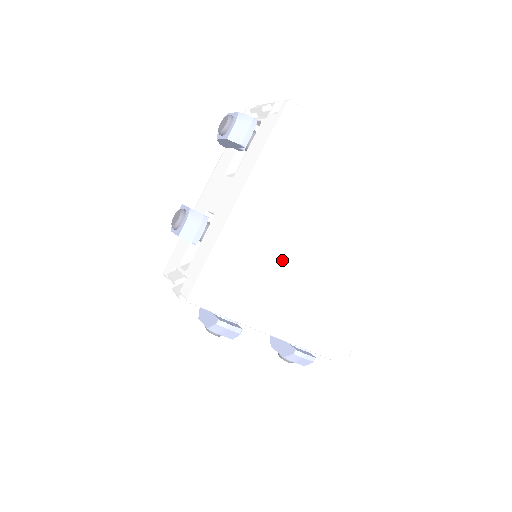
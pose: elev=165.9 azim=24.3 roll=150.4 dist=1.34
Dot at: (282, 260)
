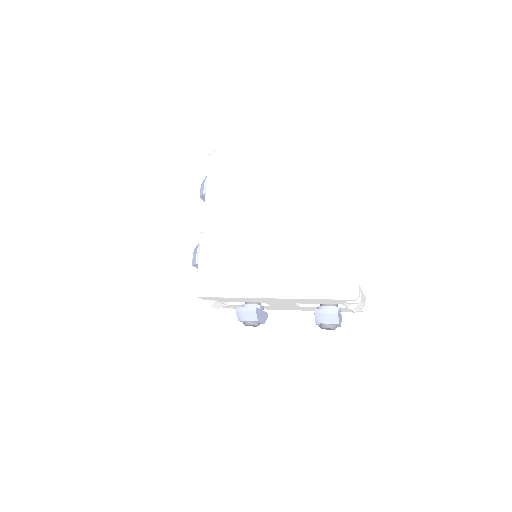
Dot at: (249, 241)
